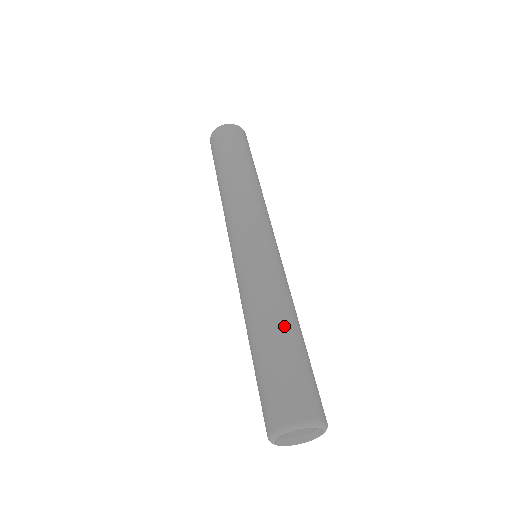
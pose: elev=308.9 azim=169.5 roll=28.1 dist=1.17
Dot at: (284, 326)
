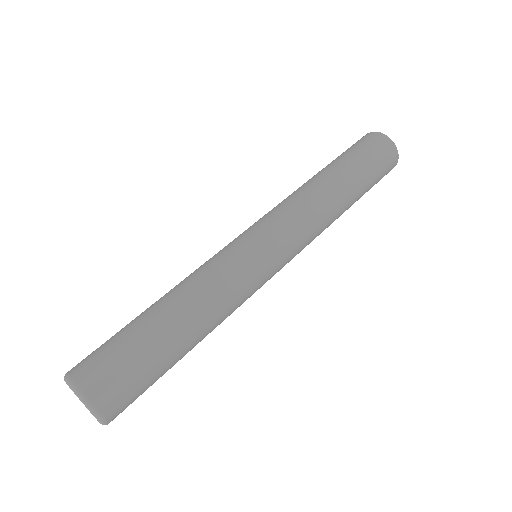
Dot at: (176, 320)
